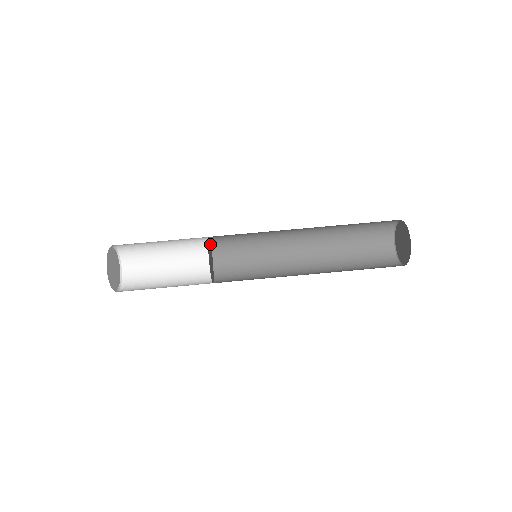
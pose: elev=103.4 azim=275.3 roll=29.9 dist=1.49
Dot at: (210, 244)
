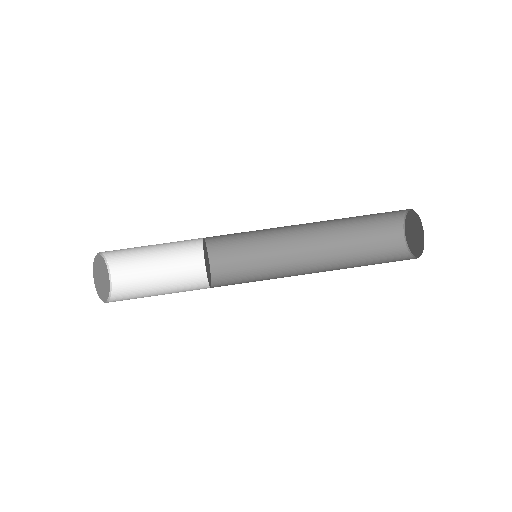
Dot at: (207, 253)
